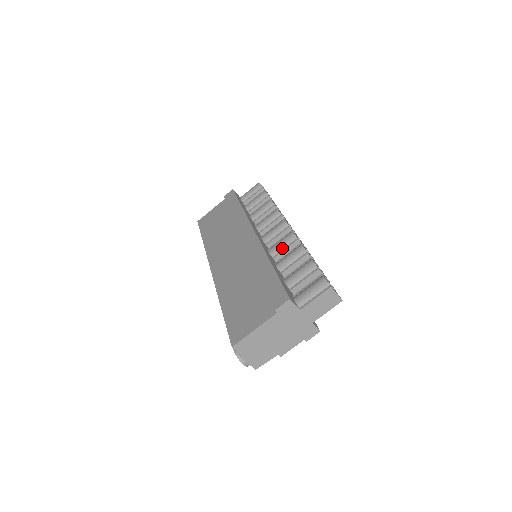
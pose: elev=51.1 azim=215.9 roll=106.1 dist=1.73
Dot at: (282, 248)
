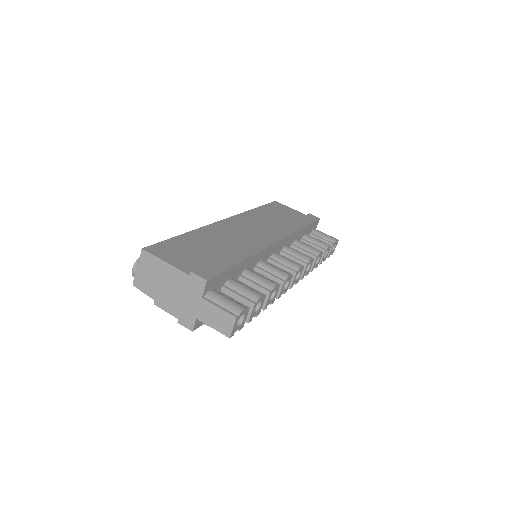
Dot at: (269, 271)
